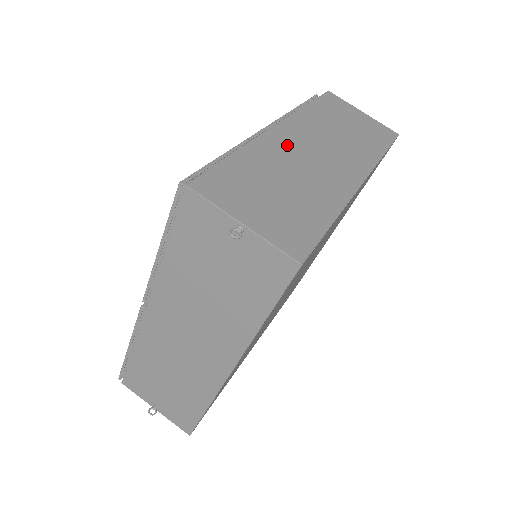
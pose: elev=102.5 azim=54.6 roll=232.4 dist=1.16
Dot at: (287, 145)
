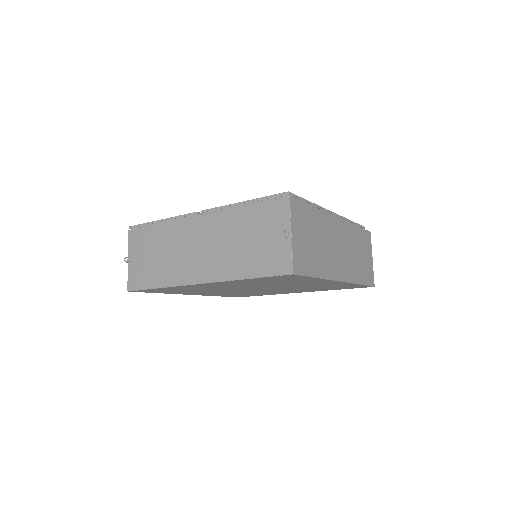
Dot at: (333, 230)
